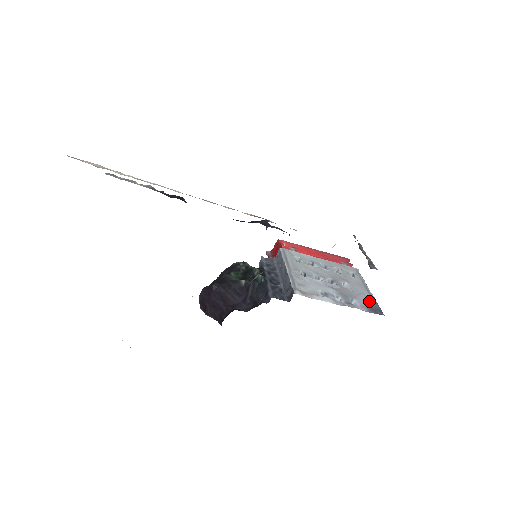
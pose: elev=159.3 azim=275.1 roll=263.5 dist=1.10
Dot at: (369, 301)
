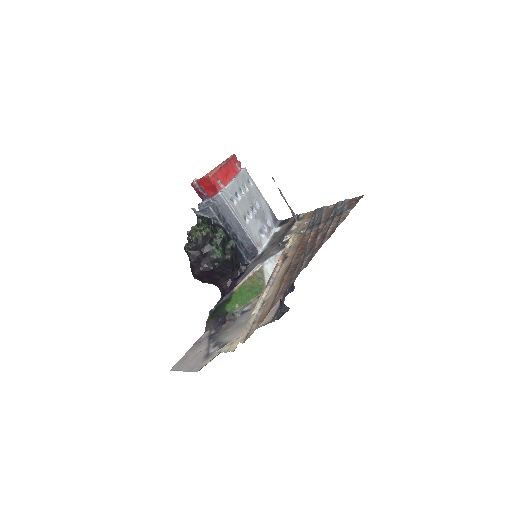
Dot at: (269, 211)
